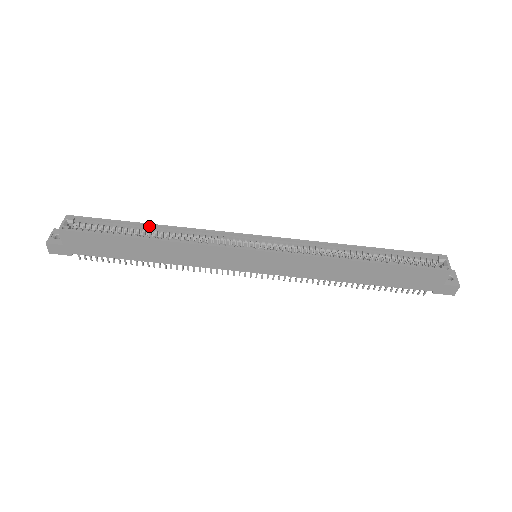
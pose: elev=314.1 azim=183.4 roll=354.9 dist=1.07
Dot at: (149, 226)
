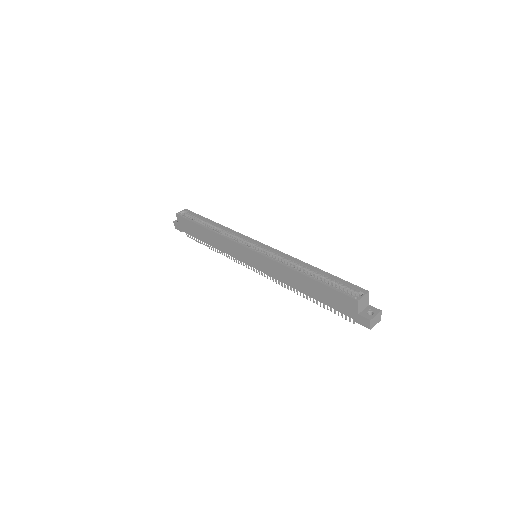
Dot at: (214, 223)
